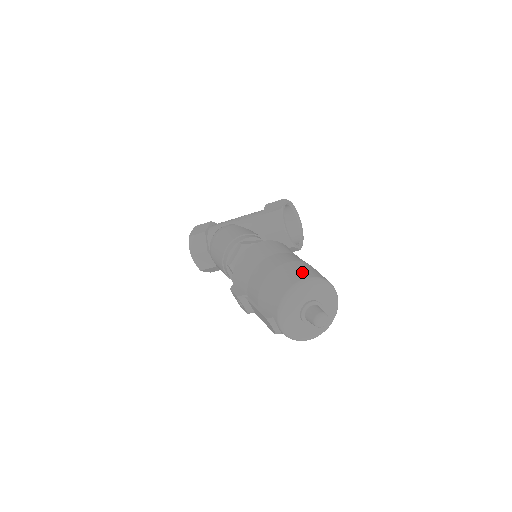
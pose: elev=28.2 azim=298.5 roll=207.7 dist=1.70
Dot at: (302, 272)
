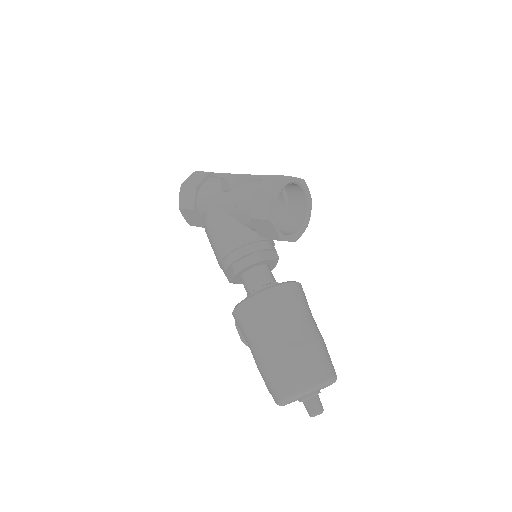
Dot at: (293, 380)
